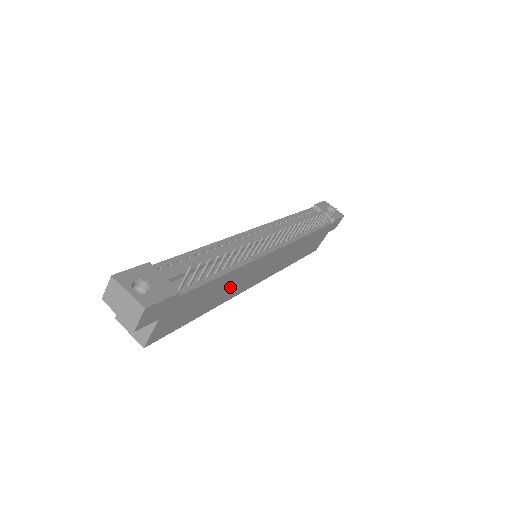
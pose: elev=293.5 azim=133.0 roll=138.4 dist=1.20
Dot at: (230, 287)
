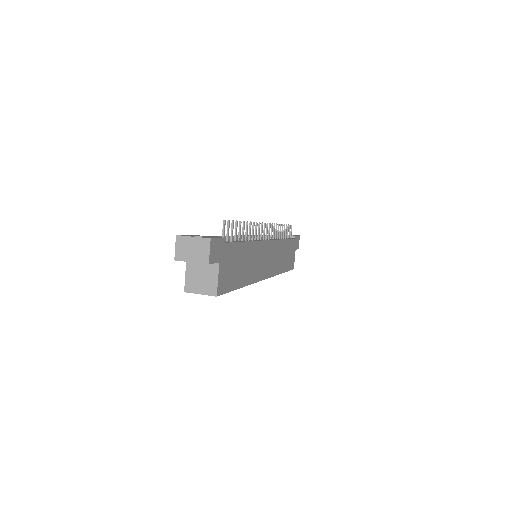
Dot at: (251, 265)
